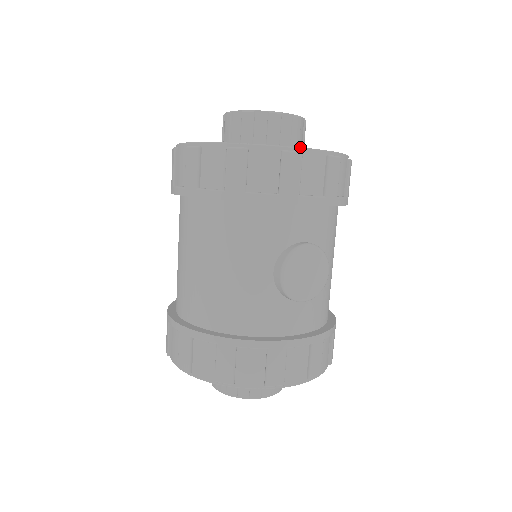
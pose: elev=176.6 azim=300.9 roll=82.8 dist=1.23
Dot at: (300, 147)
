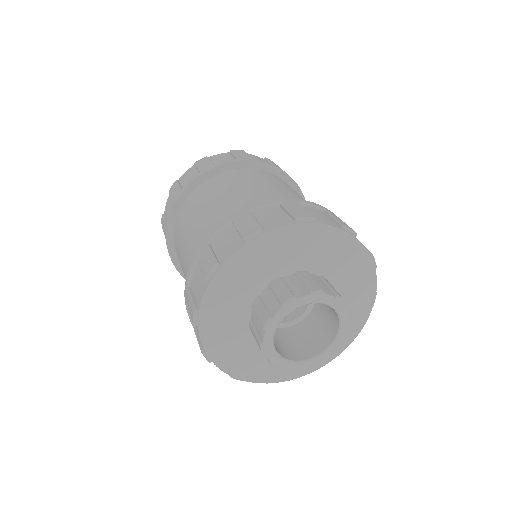
Dot at: occluded
